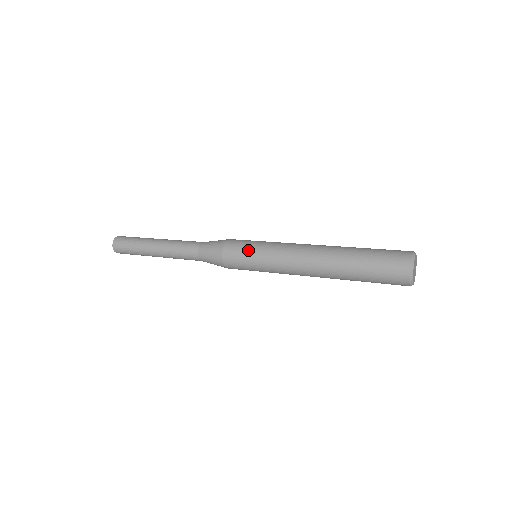
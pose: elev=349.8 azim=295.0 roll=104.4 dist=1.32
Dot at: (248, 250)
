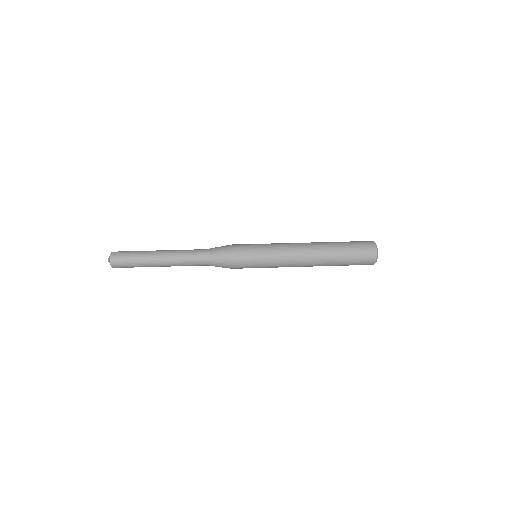
Dot at: (255, 256)
